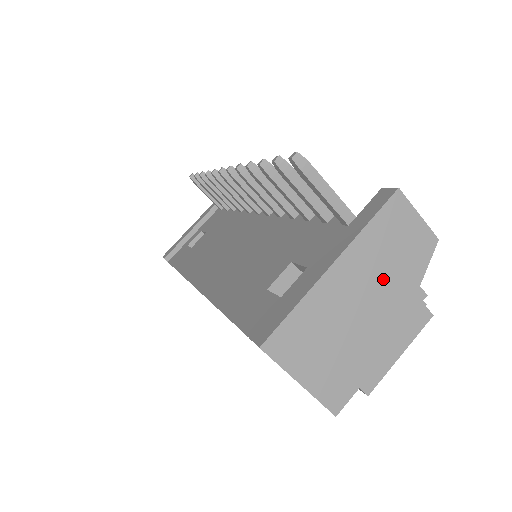
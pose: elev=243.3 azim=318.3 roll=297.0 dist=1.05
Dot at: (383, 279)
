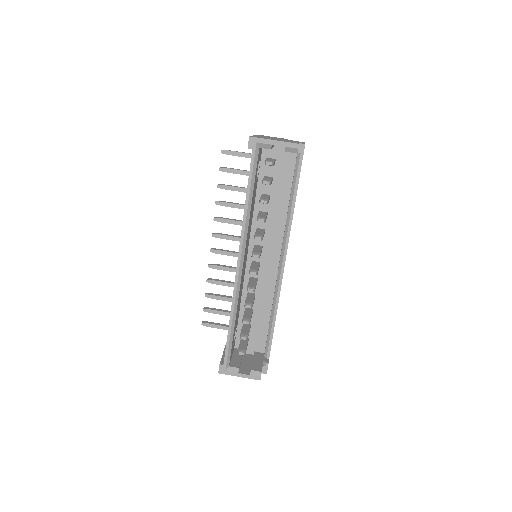
Dot at: occluded
